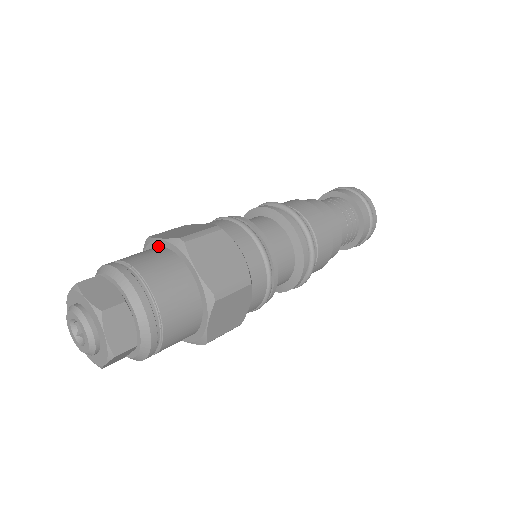
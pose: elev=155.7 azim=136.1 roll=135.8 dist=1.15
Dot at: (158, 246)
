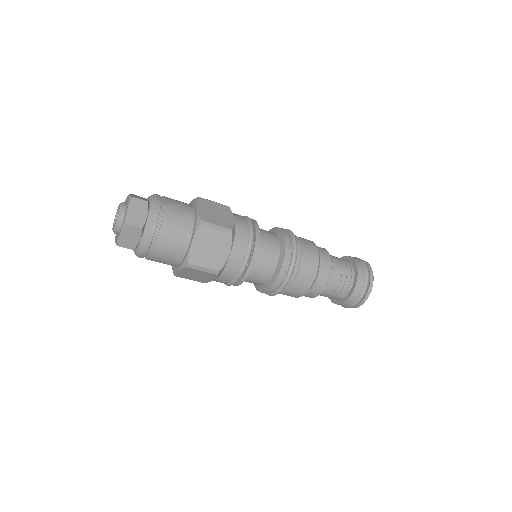
Dot at: occluded
